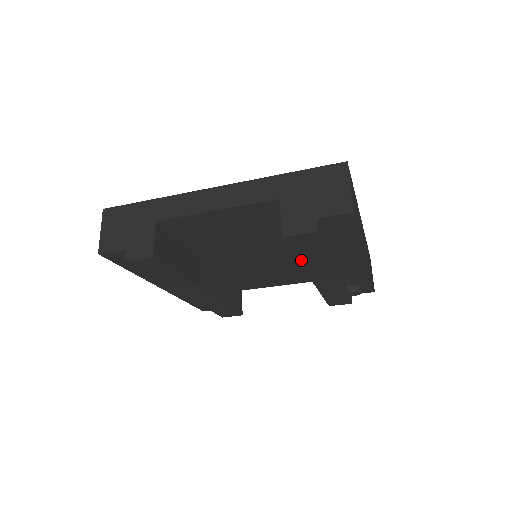
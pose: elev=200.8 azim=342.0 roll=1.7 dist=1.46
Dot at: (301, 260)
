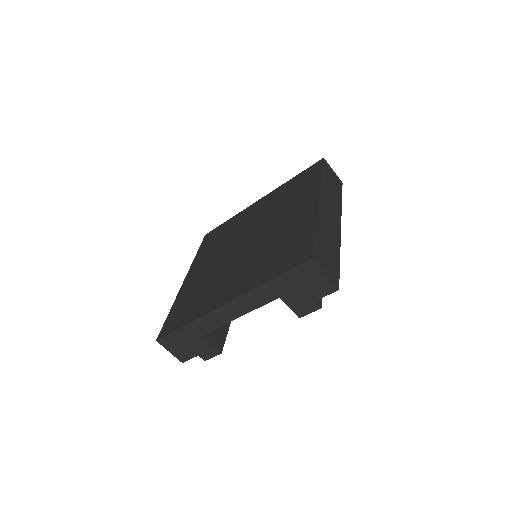
Dot at: occluded
